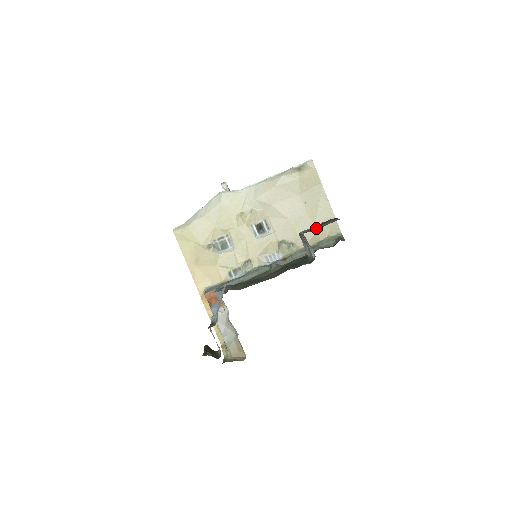
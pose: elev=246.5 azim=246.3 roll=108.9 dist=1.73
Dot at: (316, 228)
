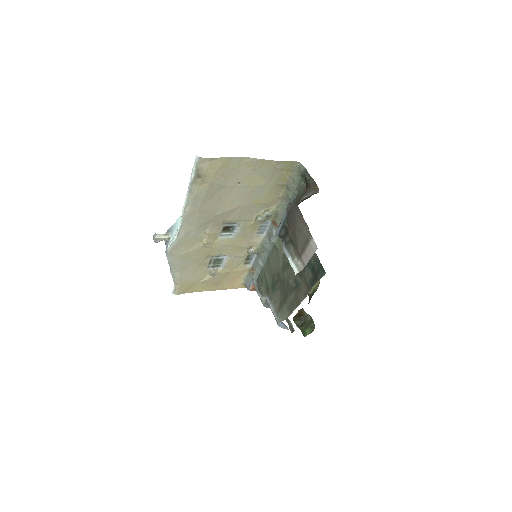
Dot at: (297, 248)
